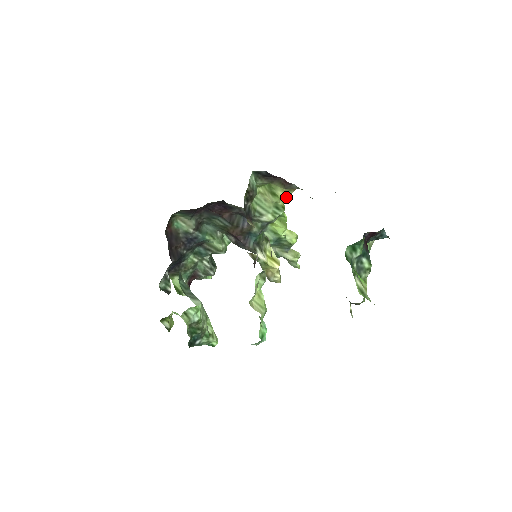
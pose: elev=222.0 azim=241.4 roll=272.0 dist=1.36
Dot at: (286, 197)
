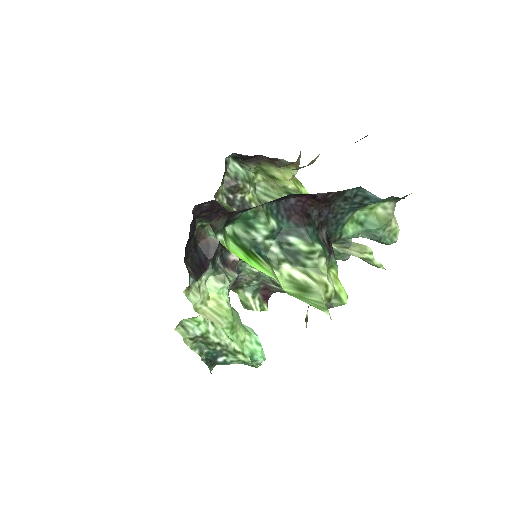
Dot at: (290, 177)
